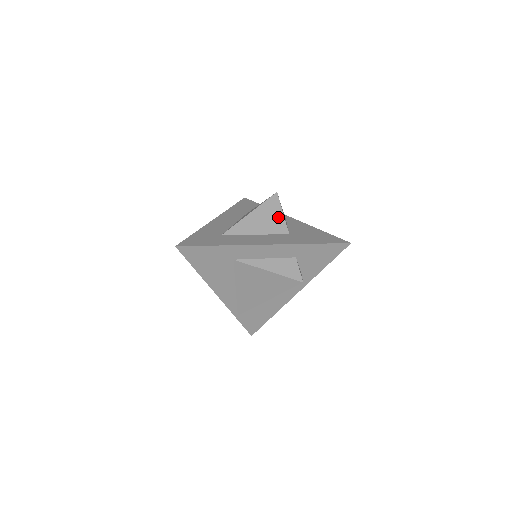
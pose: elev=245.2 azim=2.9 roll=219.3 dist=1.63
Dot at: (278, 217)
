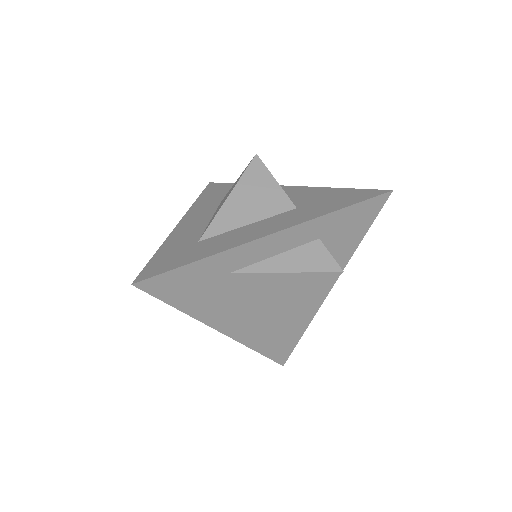
Dot at: (271, 189)
